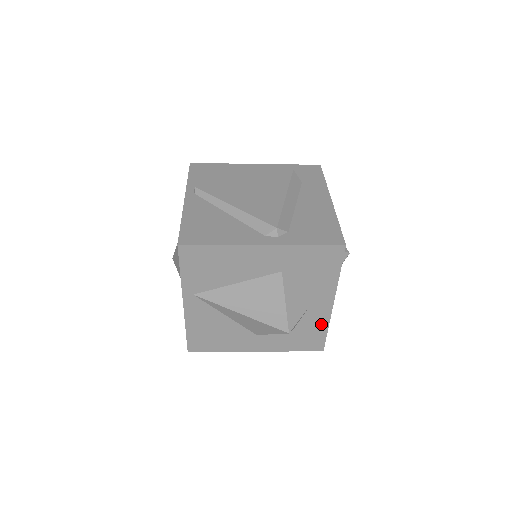
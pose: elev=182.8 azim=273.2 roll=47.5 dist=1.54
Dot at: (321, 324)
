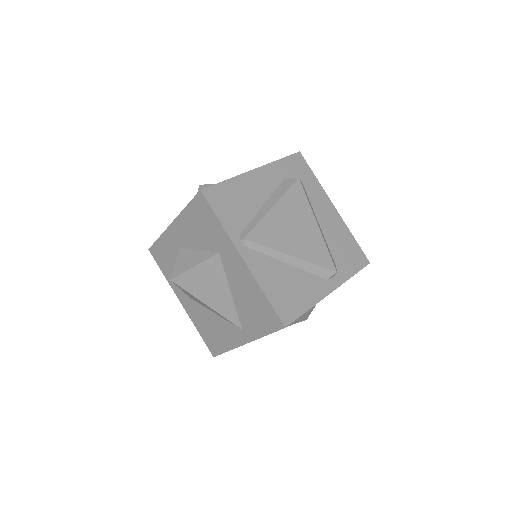
Dot at: occluded
